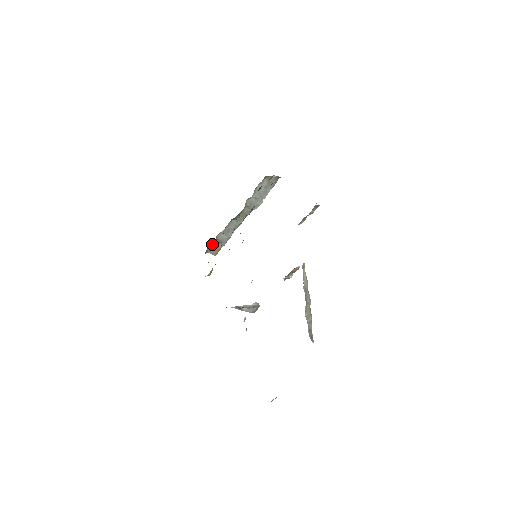
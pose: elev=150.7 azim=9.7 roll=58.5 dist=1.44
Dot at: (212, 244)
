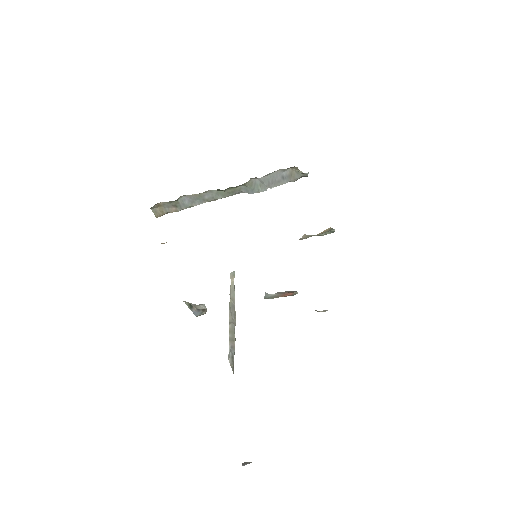
Dot at: (164, 202)
